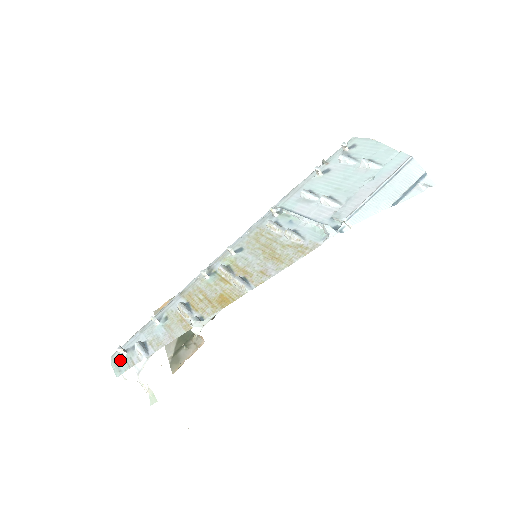
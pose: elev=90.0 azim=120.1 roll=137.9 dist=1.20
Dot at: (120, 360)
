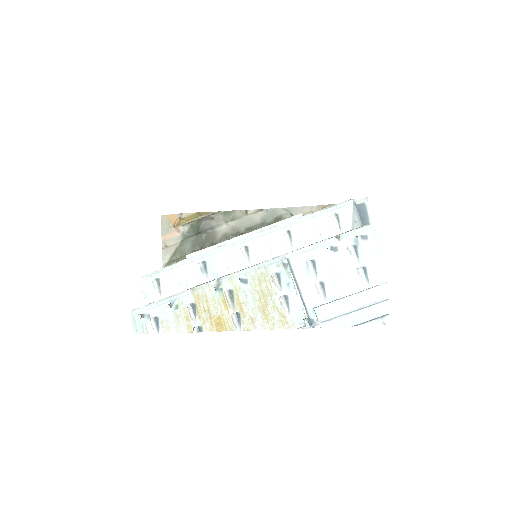
Dot at: (138, 321)
